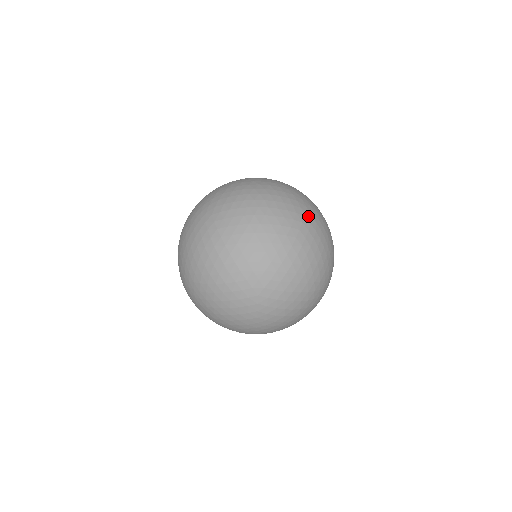
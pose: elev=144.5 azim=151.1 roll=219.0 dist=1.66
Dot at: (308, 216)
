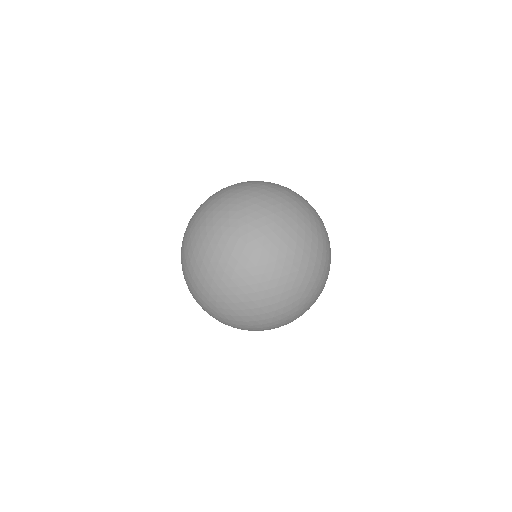
Dot at: (245, 235)
